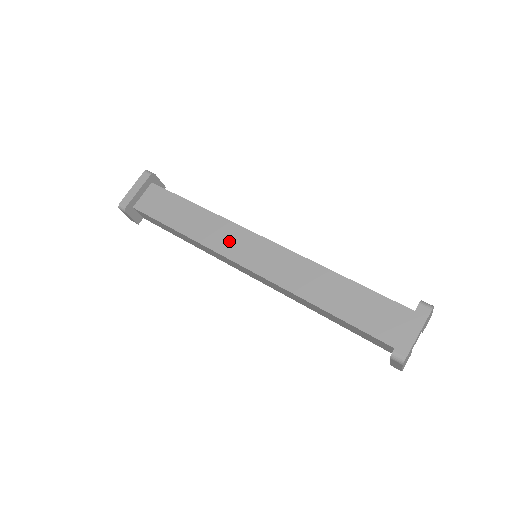
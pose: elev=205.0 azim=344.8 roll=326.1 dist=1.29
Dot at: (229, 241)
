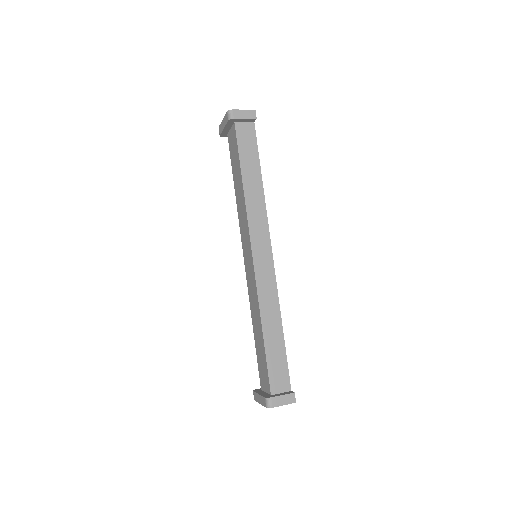
Dot at: (244, 233)
